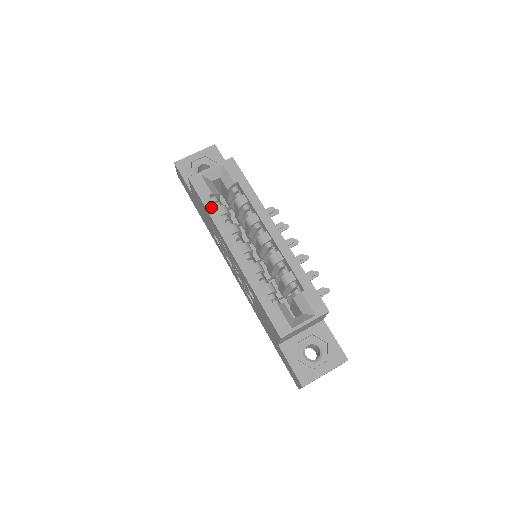
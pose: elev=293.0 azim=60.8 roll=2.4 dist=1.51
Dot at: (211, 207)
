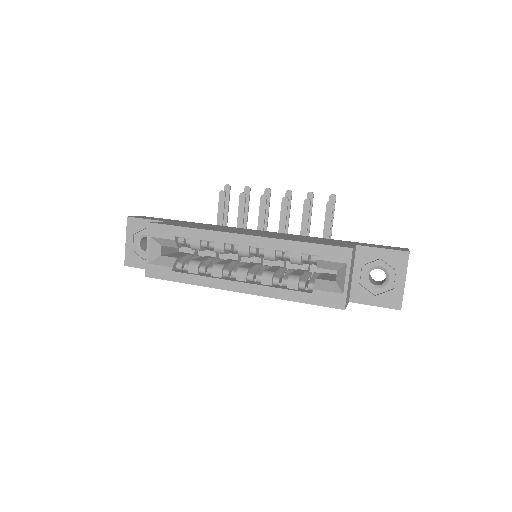
Dot at: (185, 278)
